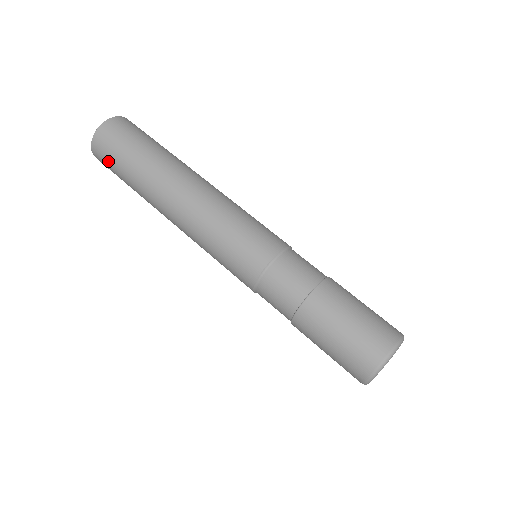
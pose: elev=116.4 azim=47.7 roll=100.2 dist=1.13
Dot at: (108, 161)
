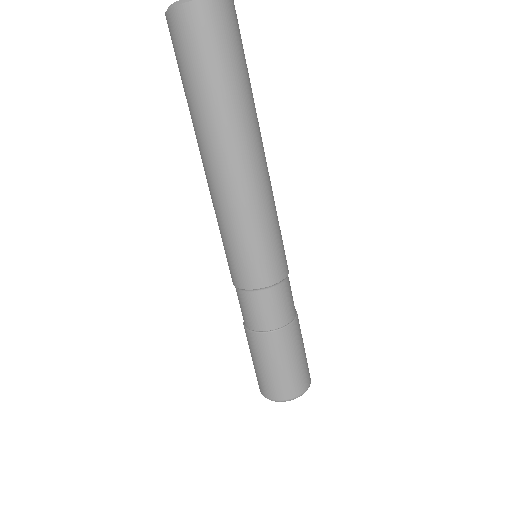
Dot at: (194, 45)
